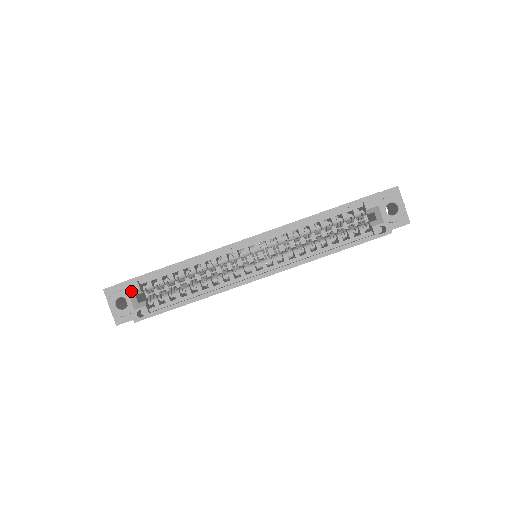
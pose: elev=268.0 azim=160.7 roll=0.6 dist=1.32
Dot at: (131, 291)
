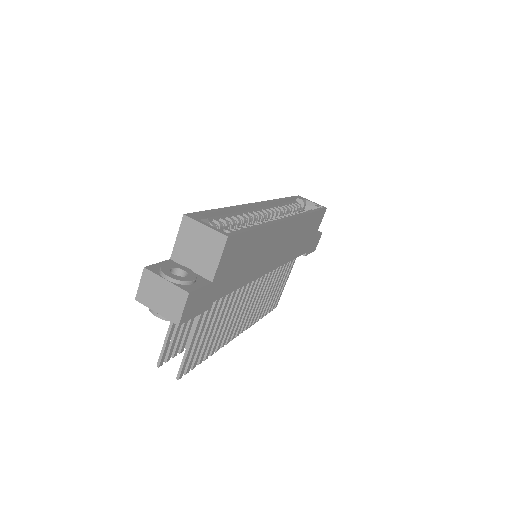
Dot at: (200, 219)
